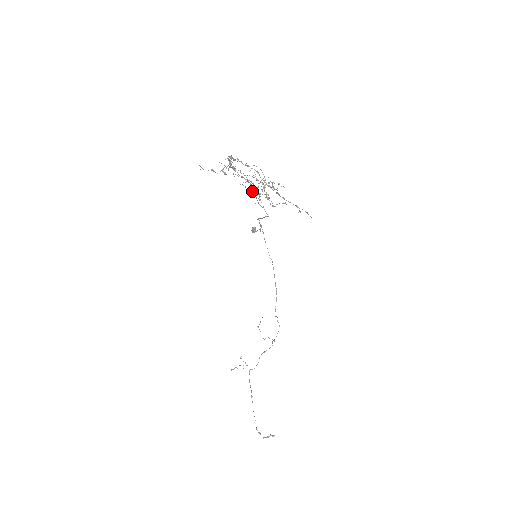
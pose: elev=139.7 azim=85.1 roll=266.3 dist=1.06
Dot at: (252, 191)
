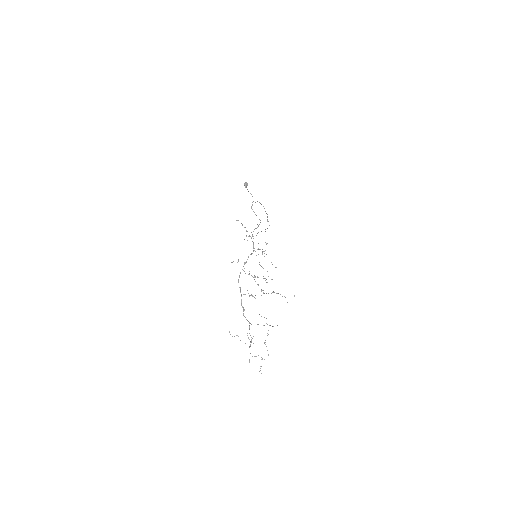
Dot at: occluded
